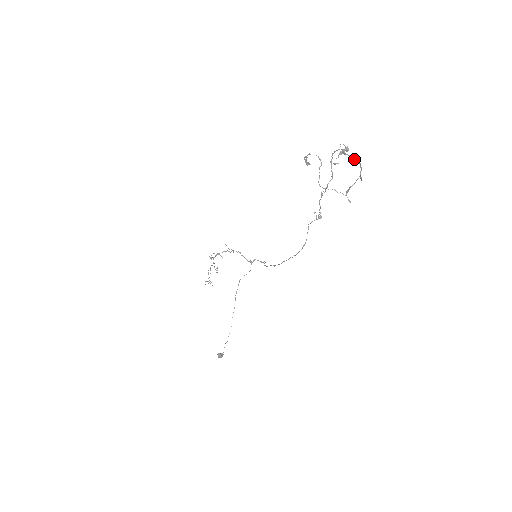
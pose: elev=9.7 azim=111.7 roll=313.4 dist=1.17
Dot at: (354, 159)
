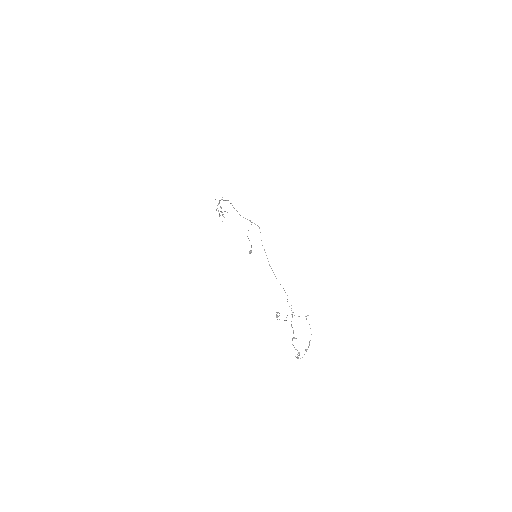
Dot at: occluded
